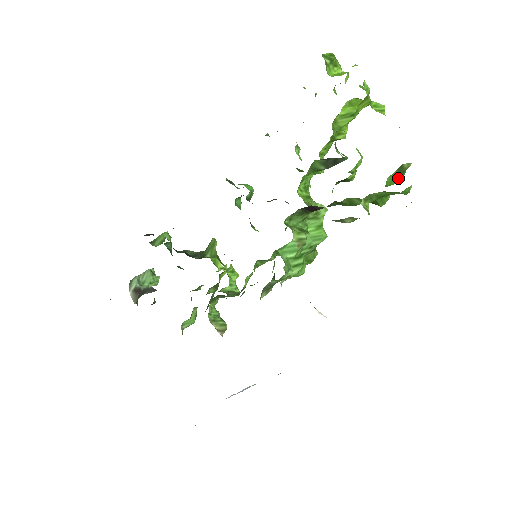
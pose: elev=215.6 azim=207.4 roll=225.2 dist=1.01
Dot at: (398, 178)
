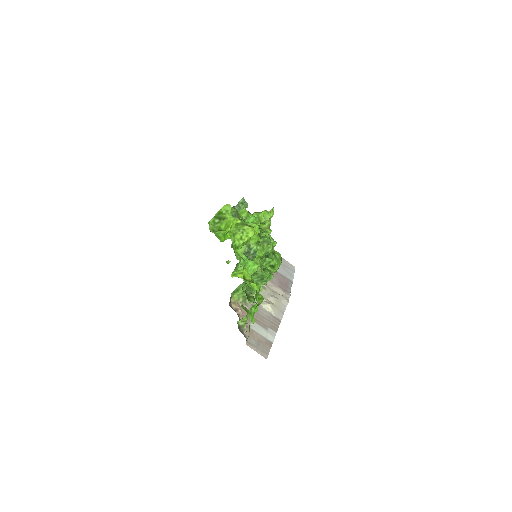
Dot at: (258, 305)
